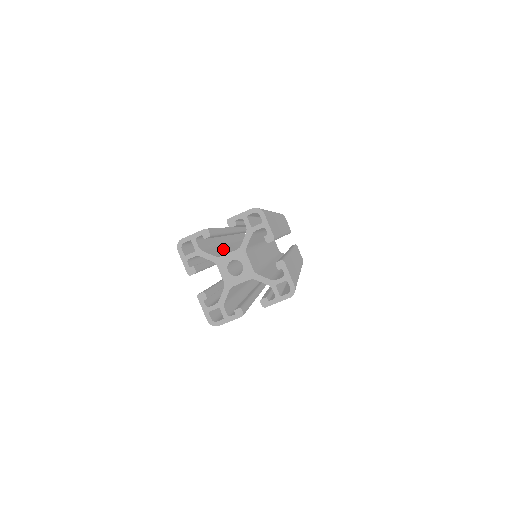
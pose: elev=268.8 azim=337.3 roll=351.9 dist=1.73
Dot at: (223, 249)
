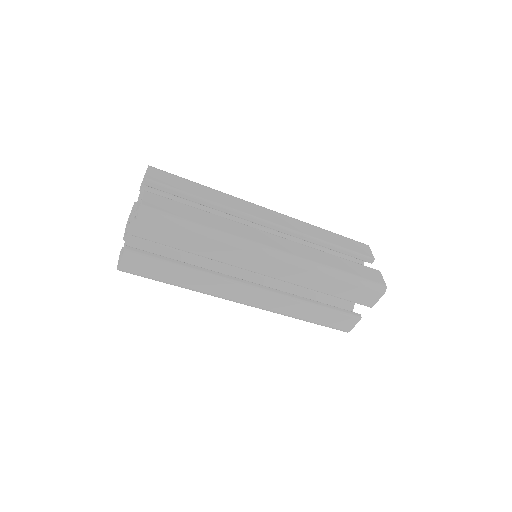
Dot at: occluded
